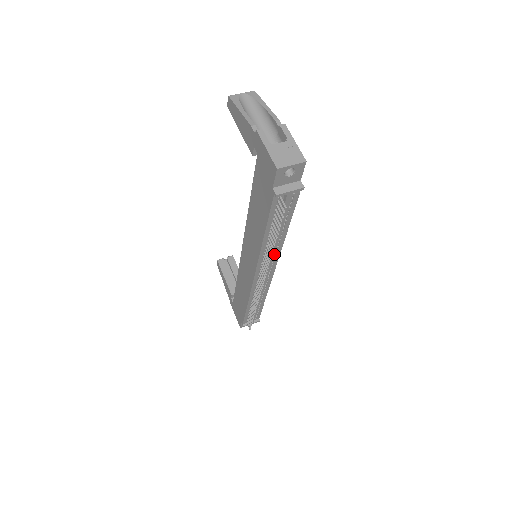
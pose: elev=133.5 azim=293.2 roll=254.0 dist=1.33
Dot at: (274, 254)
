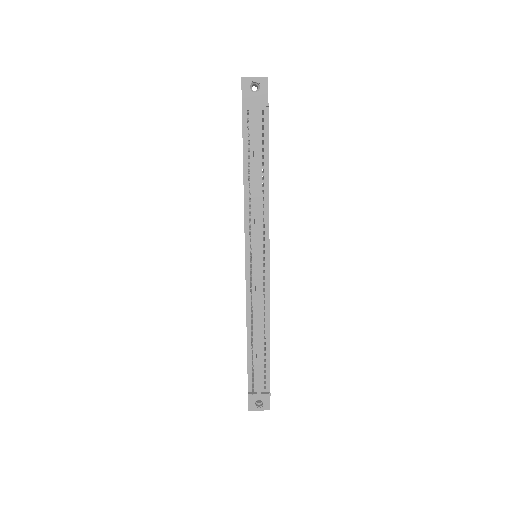
Dot at: (262, 223)
